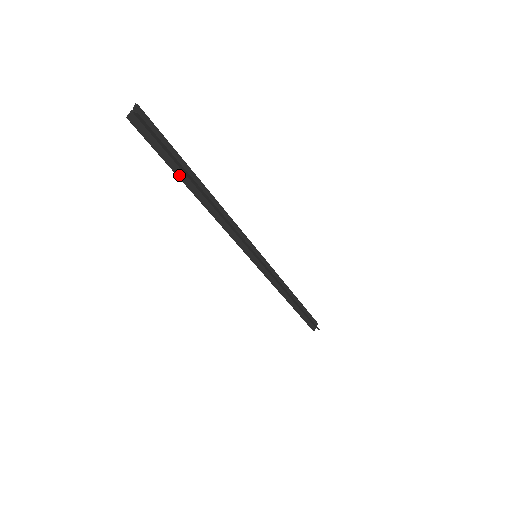
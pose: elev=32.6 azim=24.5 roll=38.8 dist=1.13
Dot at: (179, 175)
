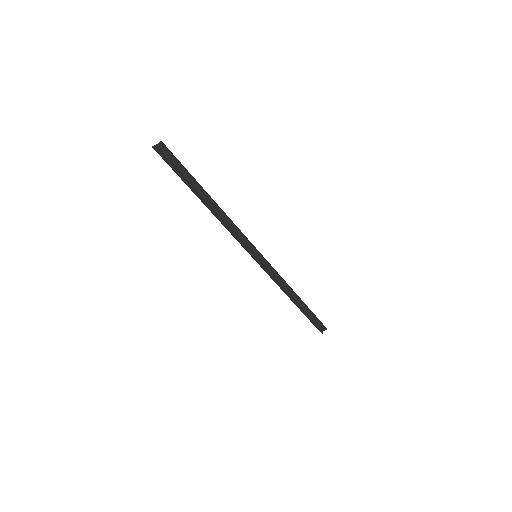
Dot at: occluded
